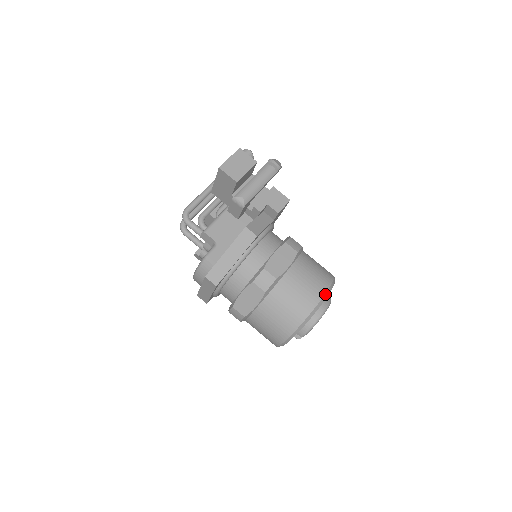
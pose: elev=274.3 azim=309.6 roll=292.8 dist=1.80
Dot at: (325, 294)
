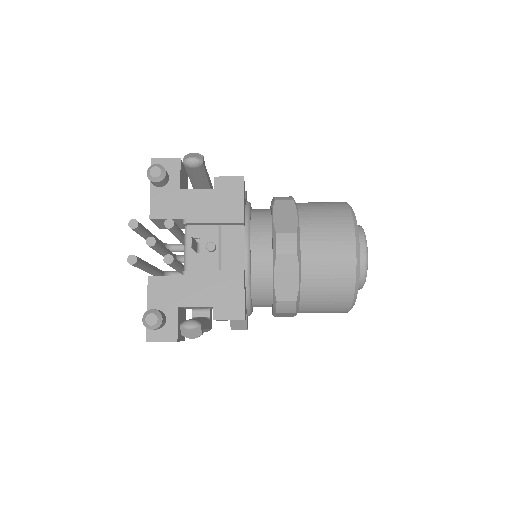
Dot at: (348, 311)
